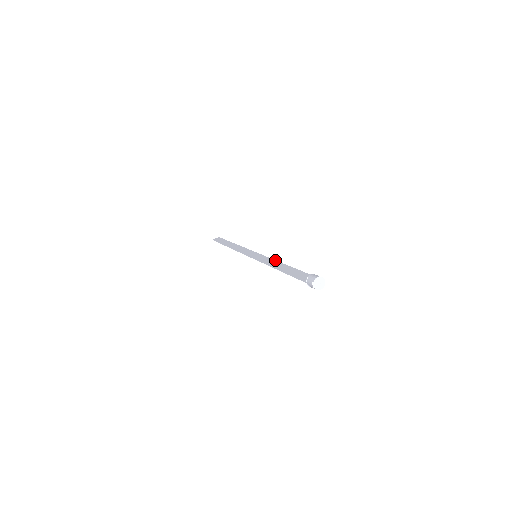
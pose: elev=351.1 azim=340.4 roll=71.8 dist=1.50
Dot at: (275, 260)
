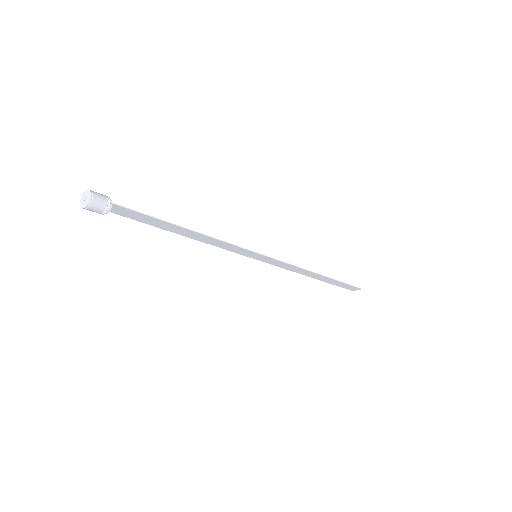
Dot at: occluded
